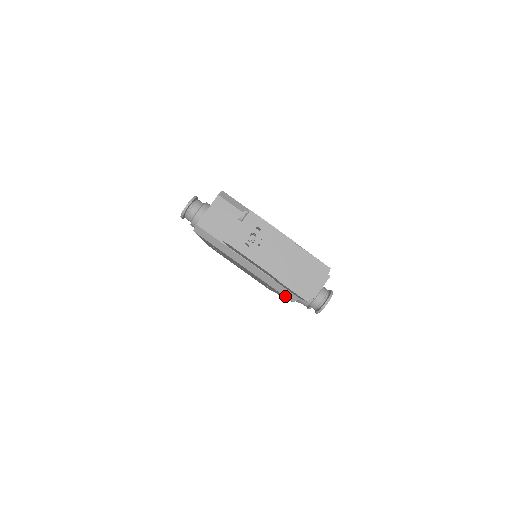
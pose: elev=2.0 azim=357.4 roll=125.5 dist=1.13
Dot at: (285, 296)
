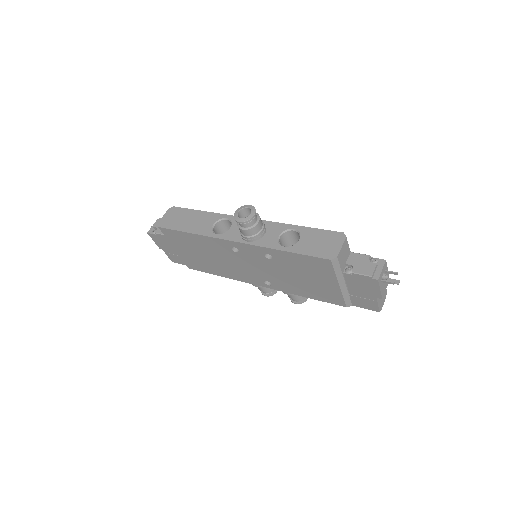
Dot at: (346, 304)
